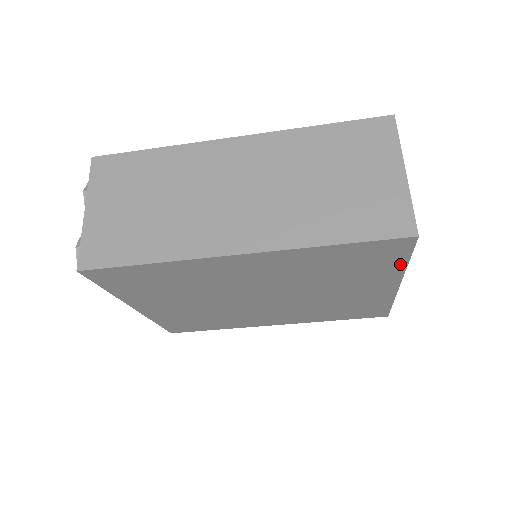
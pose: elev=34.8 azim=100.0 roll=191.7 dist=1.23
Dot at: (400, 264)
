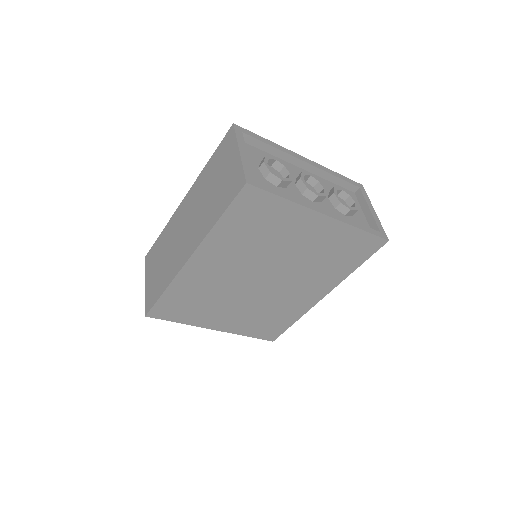
Dot at: (283, 203)
